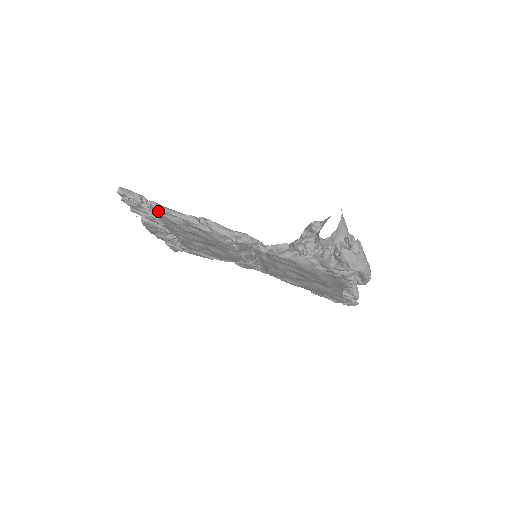
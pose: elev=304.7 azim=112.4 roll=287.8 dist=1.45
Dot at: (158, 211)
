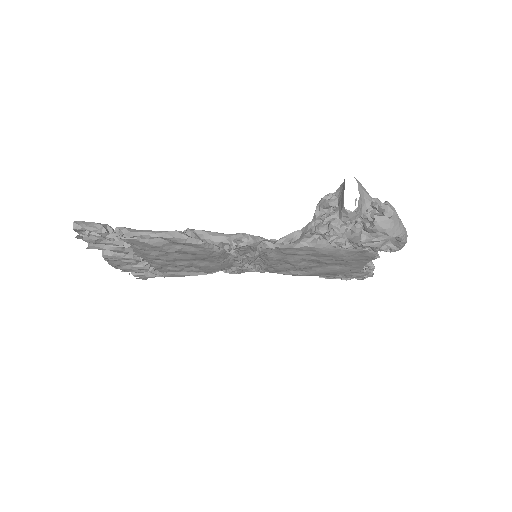
Dot at: (131, 237)
